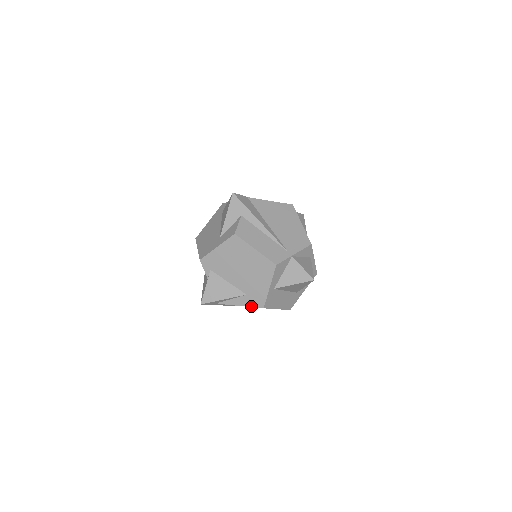
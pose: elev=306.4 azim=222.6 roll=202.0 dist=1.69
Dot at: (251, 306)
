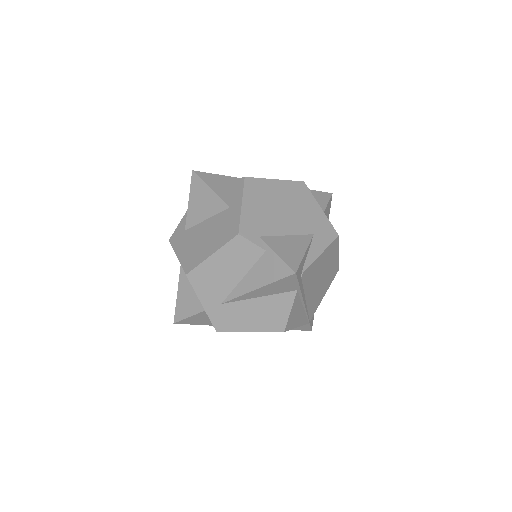
Dot at: (329, 244)
